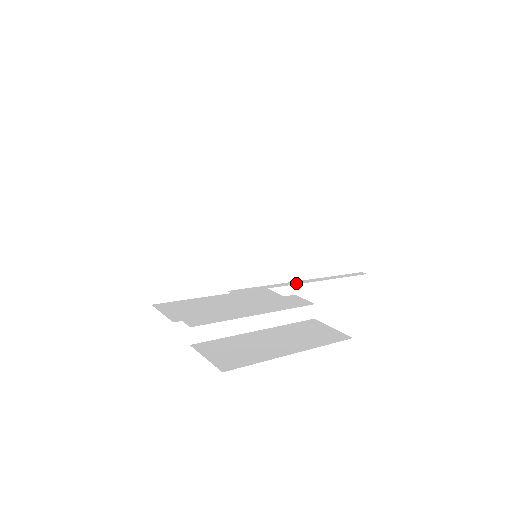
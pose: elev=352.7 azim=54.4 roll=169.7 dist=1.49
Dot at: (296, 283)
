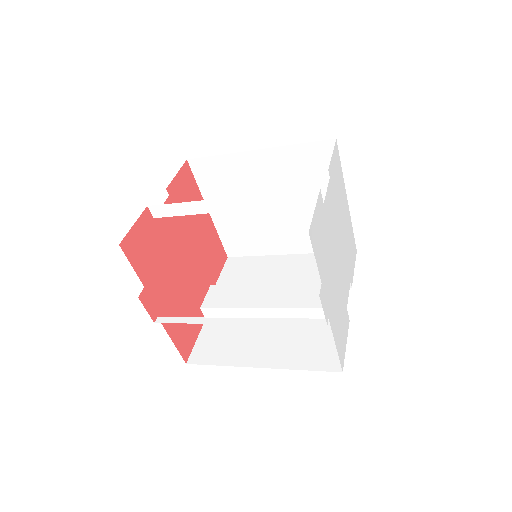
Dot at: (222, 322)
